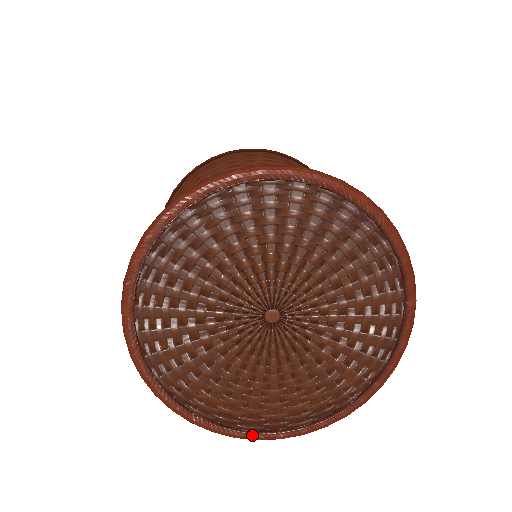
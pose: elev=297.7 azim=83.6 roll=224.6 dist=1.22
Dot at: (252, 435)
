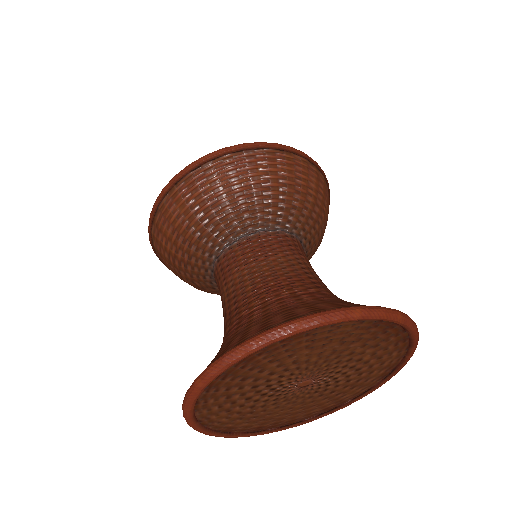
Dot at: (275, 431)
